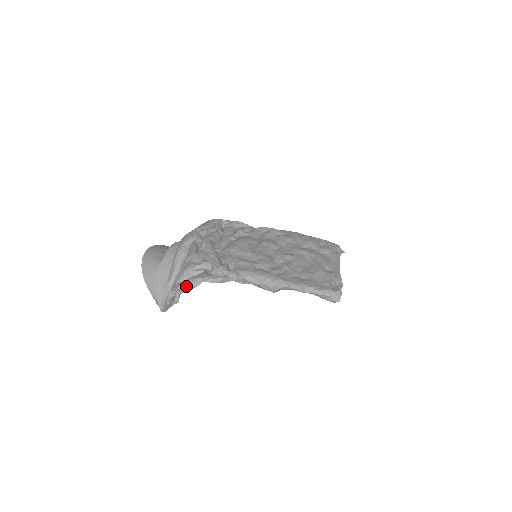
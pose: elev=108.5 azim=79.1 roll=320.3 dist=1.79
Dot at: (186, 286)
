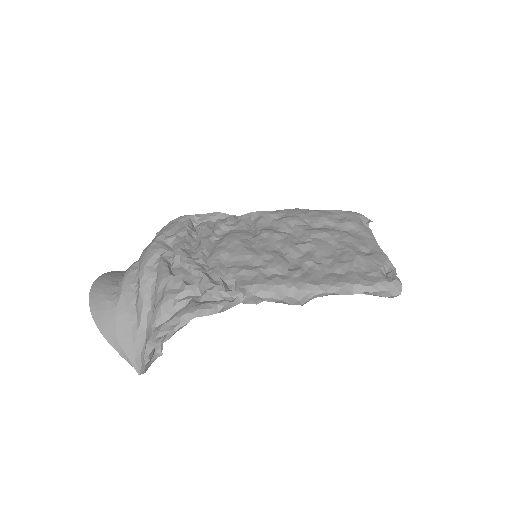
Dot at: (169, 330)
